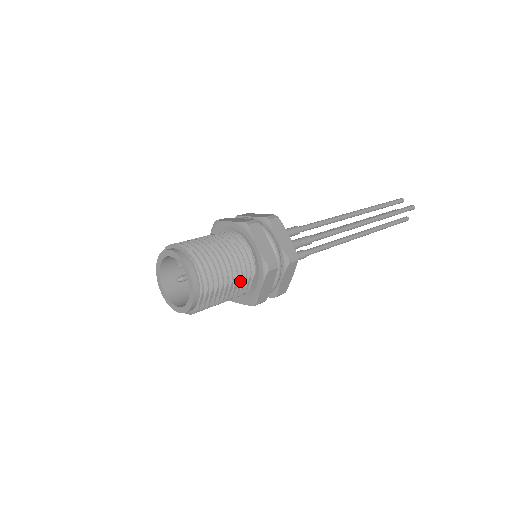
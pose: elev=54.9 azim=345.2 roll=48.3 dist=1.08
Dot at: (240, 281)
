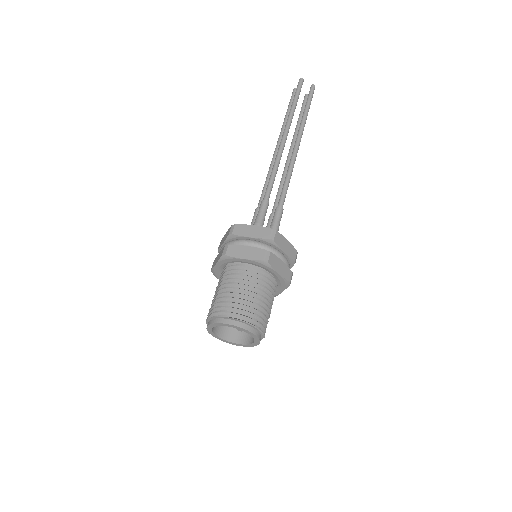
Dot at: occluded
